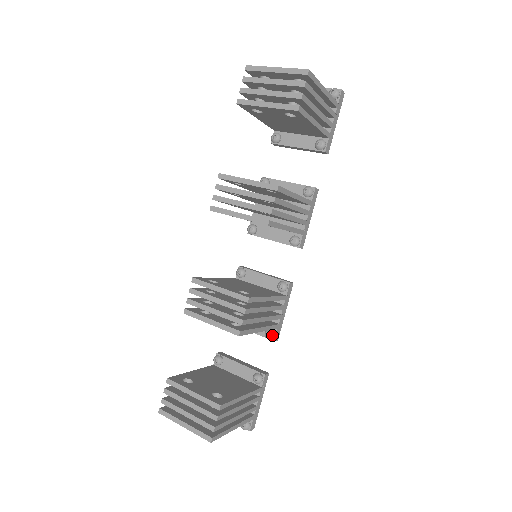
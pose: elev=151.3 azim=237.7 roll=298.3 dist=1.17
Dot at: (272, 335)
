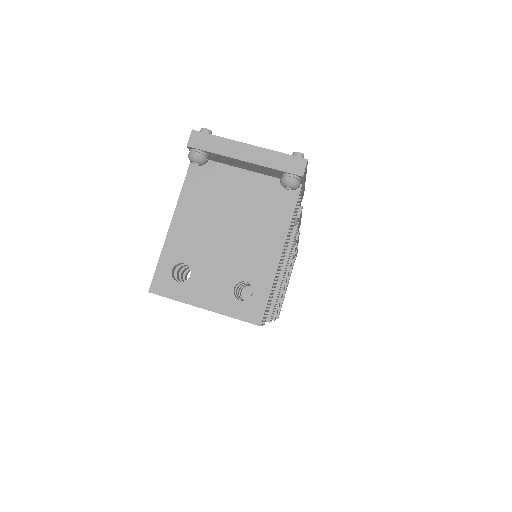
Dot at: occluded
